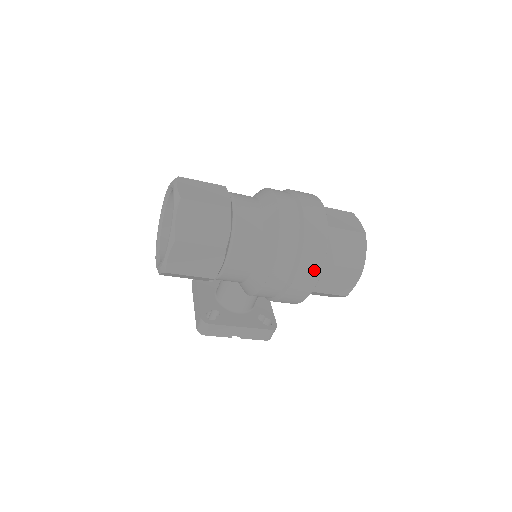
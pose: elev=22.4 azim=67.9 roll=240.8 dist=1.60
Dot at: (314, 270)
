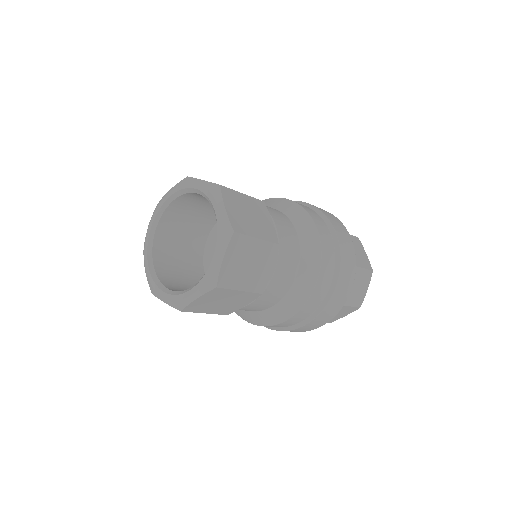
Dot at: occluded
